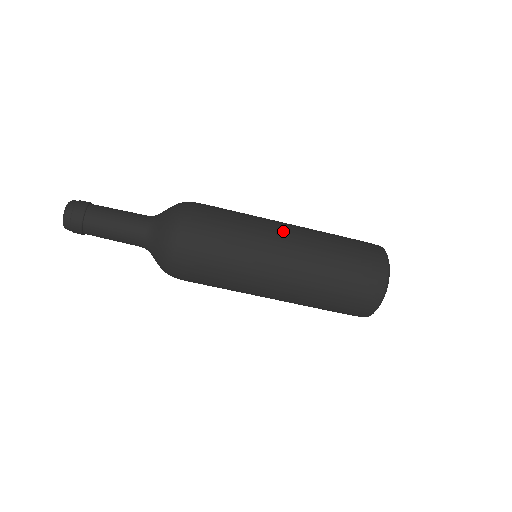
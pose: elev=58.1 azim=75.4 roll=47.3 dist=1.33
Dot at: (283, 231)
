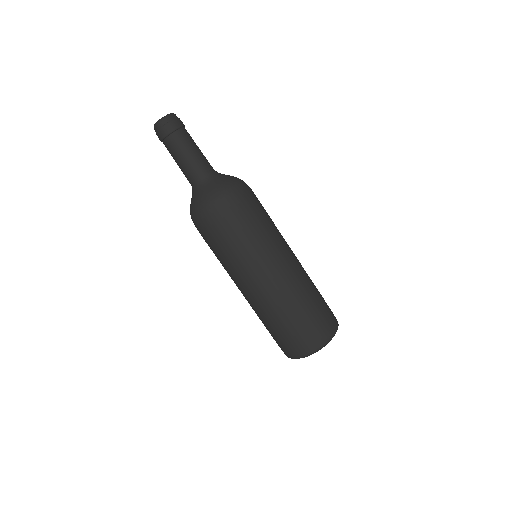
Dot at: (291, 253)
